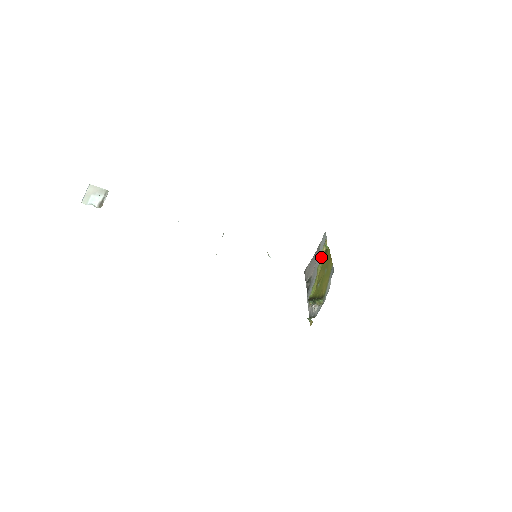
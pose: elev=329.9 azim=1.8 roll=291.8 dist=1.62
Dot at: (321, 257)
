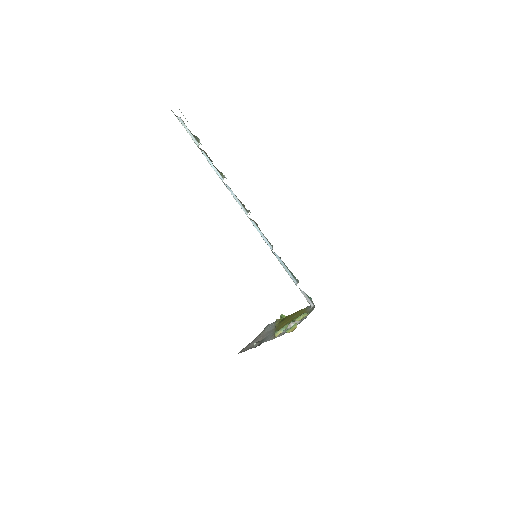
Dot at: (277, 323)
